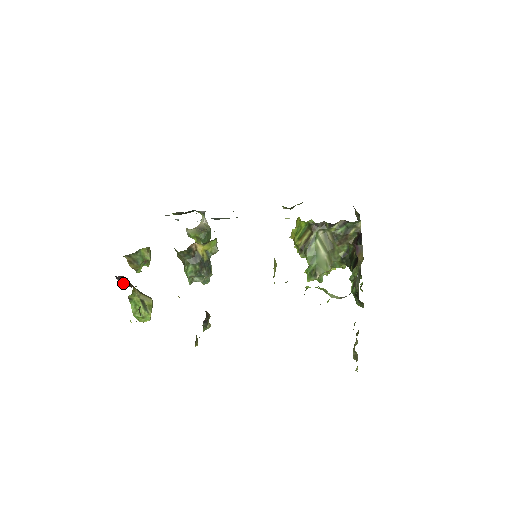
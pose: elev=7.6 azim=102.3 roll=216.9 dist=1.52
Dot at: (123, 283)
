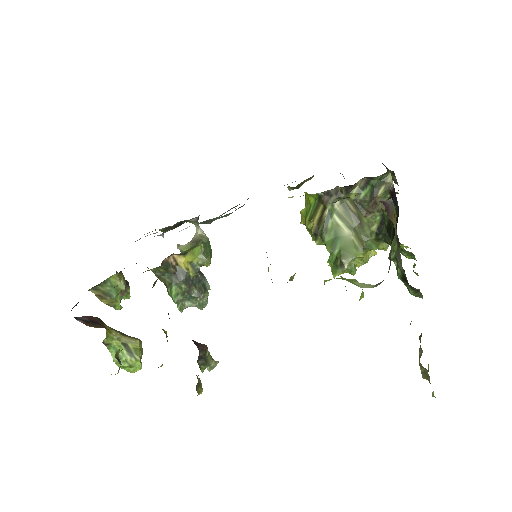
Dot at: (87, 324)
